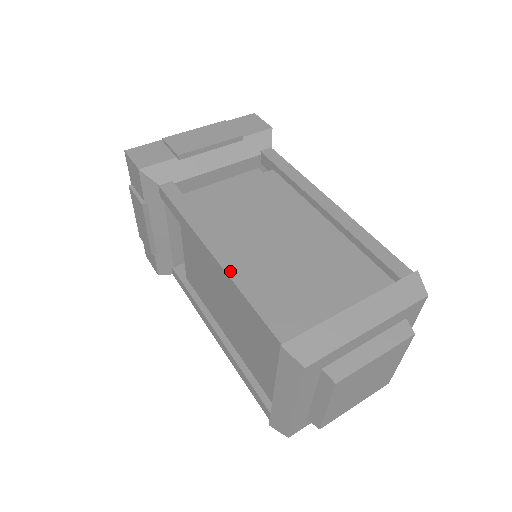
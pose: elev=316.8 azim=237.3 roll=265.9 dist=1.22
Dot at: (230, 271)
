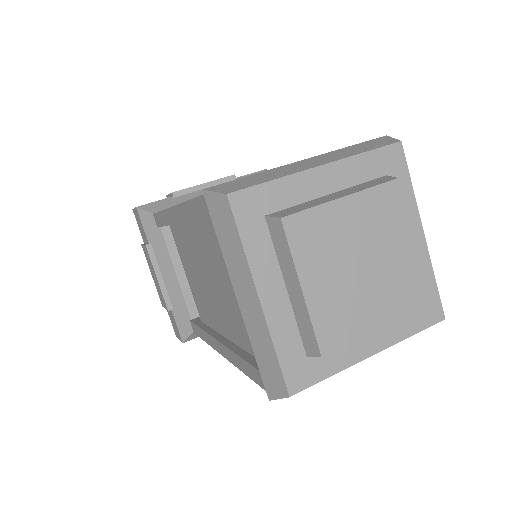
Dot at: occluded
